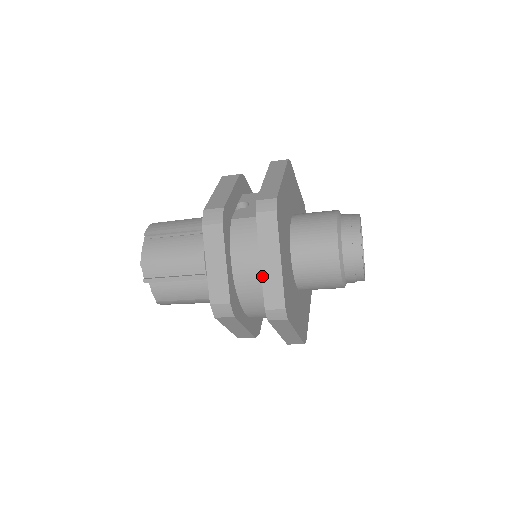
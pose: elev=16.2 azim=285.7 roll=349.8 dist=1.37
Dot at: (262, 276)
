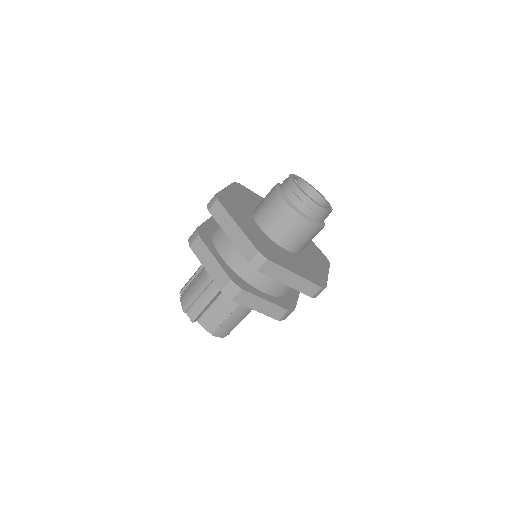
Dot at: (234, 244)
